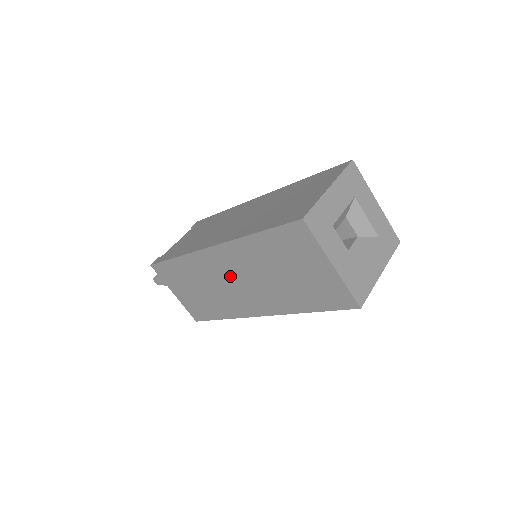
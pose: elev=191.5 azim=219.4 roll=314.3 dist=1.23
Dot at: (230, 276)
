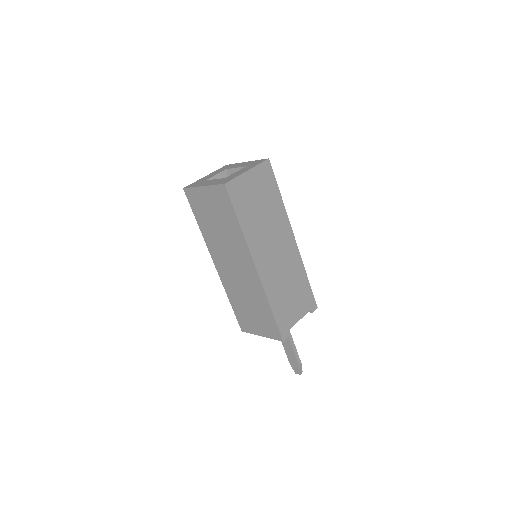
Dot at: (230, 267)
